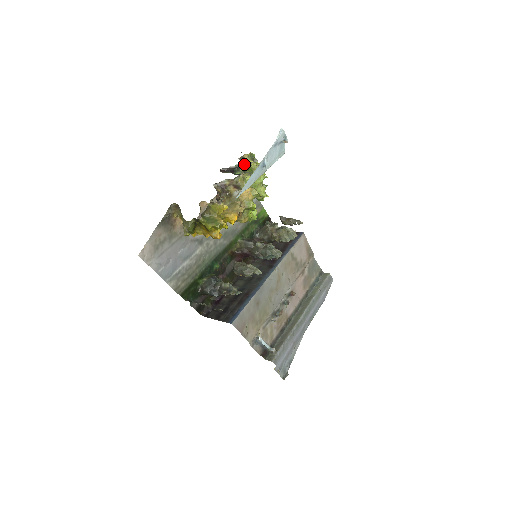
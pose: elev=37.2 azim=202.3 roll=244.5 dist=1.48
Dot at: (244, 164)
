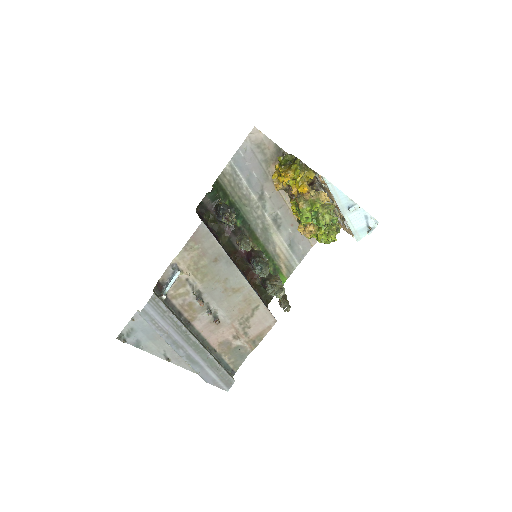
Dot at: occluded
